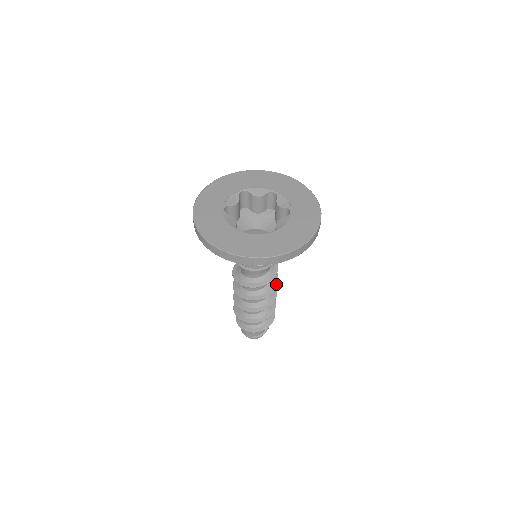
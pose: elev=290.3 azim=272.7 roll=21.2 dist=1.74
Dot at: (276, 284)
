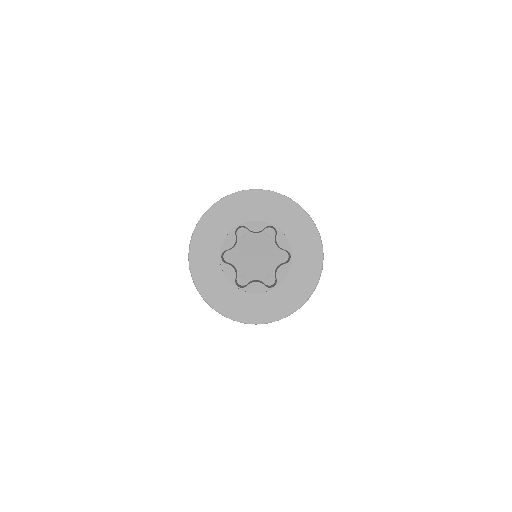
Dot at: occluded
